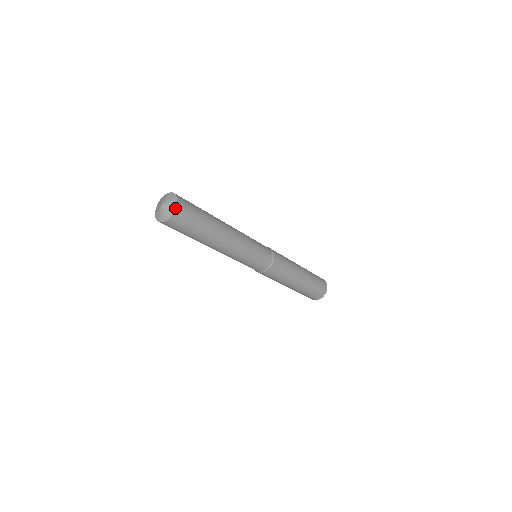
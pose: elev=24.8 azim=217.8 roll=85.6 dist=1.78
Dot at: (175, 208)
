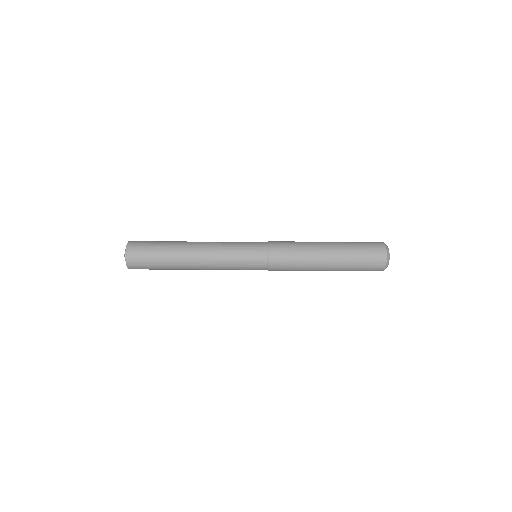
Dot at: (127, 243)
